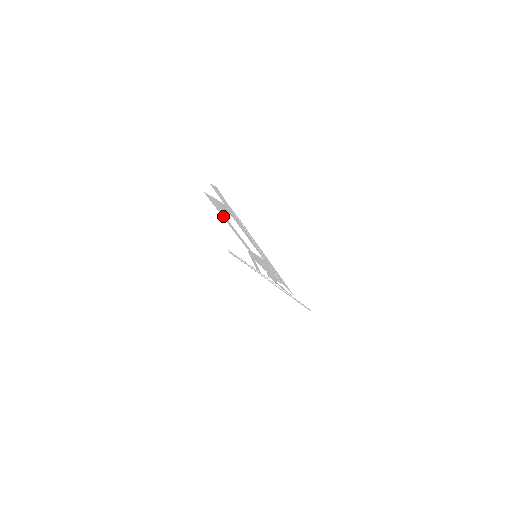
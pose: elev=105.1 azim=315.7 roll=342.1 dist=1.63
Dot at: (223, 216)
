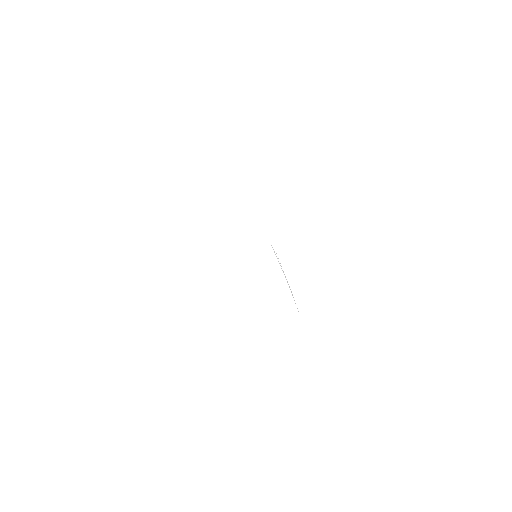
Dot at: occluded
